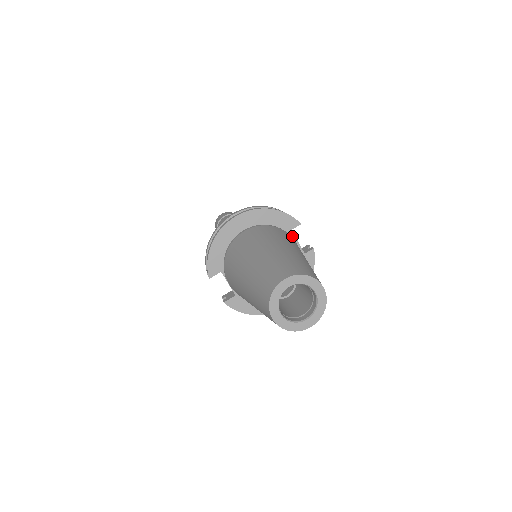
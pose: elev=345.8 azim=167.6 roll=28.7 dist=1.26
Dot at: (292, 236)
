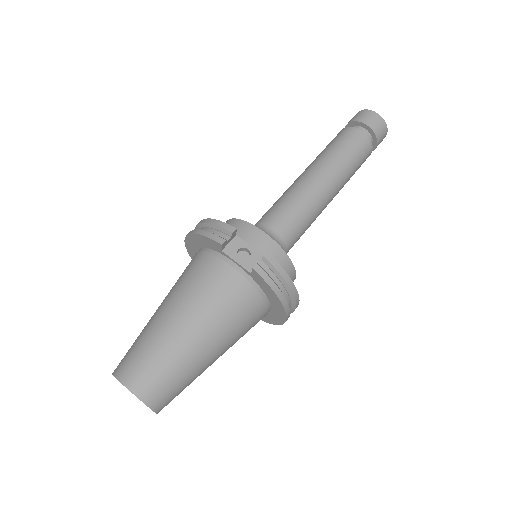
Dot at: (227, 257)
